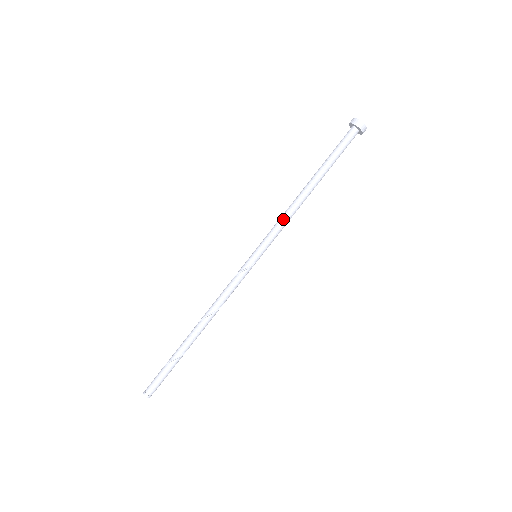
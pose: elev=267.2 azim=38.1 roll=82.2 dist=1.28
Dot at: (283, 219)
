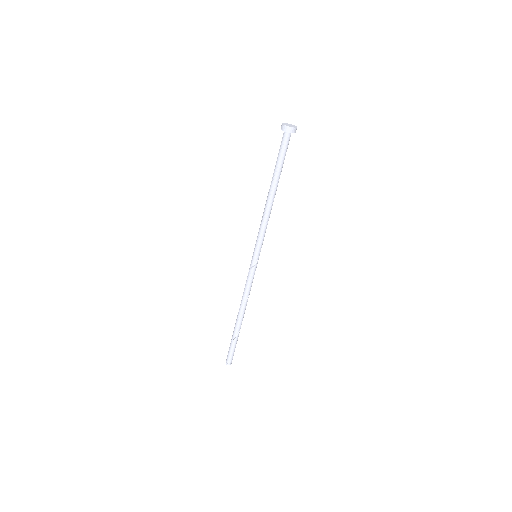
Dot at: (262, 224)
